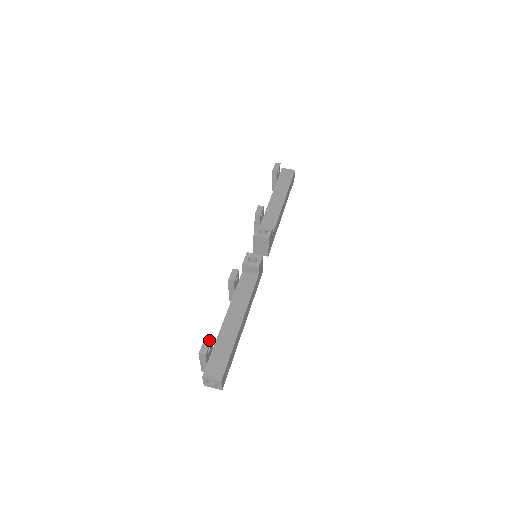
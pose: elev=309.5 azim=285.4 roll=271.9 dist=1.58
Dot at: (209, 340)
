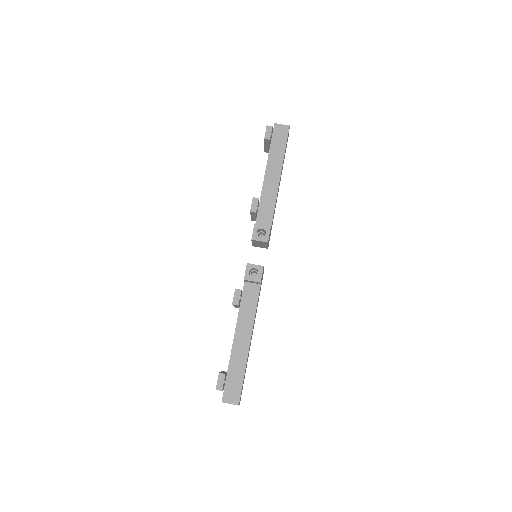
Dot at: (223, 375)
